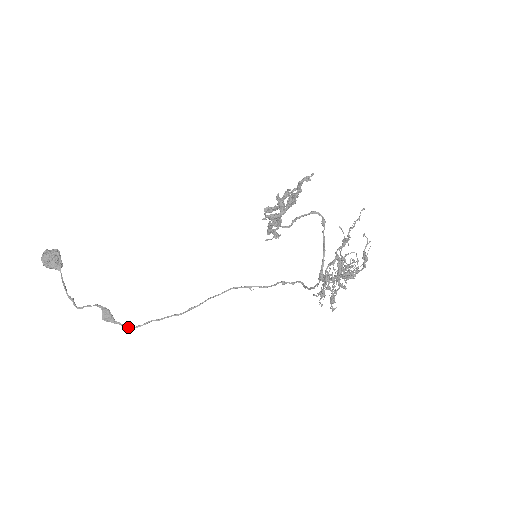
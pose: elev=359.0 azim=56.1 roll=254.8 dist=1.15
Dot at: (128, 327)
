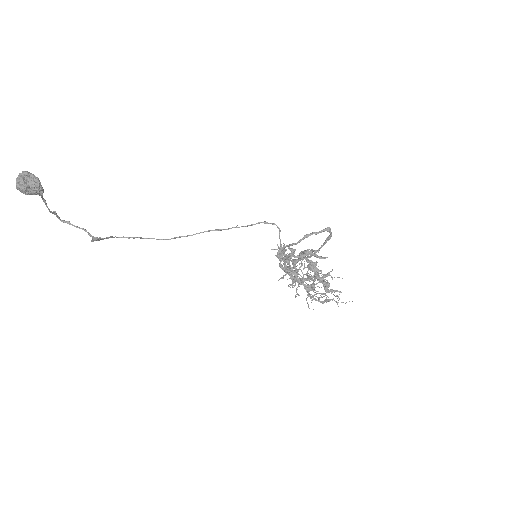
Dot at: (114, 237)
